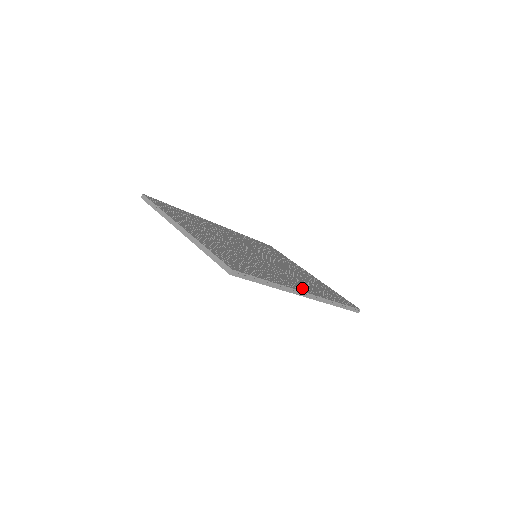
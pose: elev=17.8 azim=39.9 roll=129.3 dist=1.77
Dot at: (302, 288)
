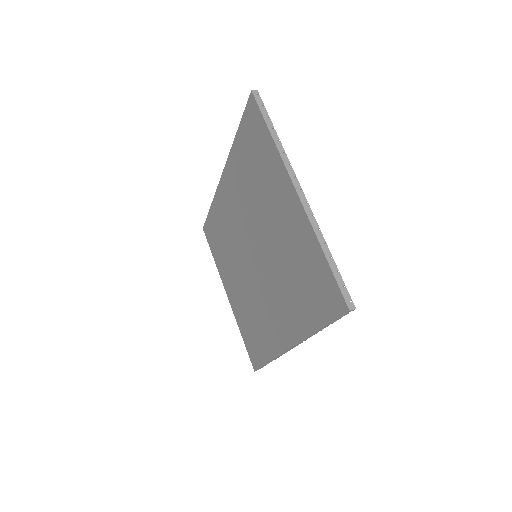
Dot at: occluded
